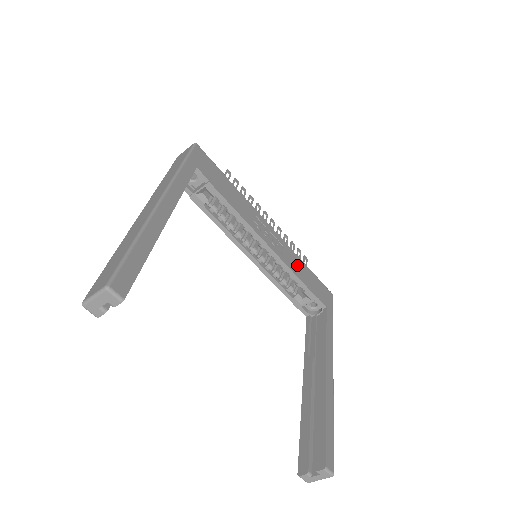
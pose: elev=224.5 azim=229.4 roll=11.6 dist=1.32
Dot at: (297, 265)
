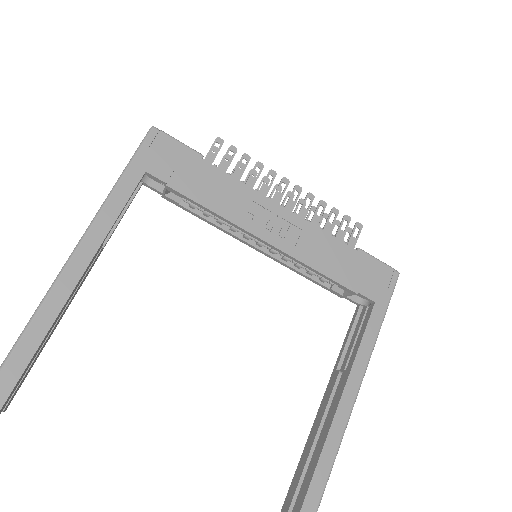
Dot at: (326, 252)
